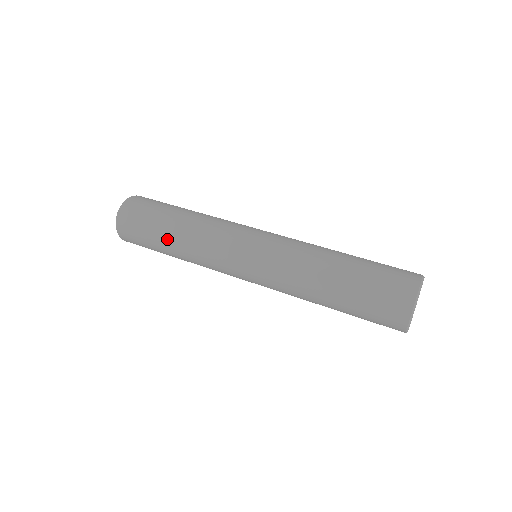
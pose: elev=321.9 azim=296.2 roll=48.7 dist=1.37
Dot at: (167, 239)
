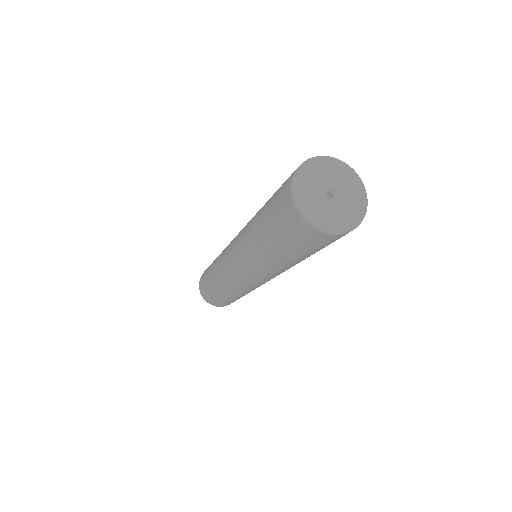
Dot at: occluded
